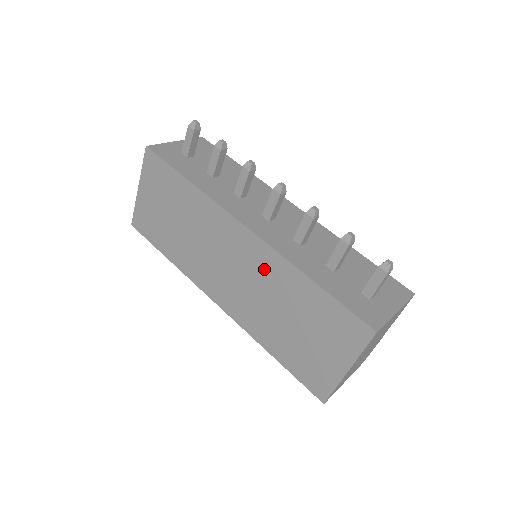
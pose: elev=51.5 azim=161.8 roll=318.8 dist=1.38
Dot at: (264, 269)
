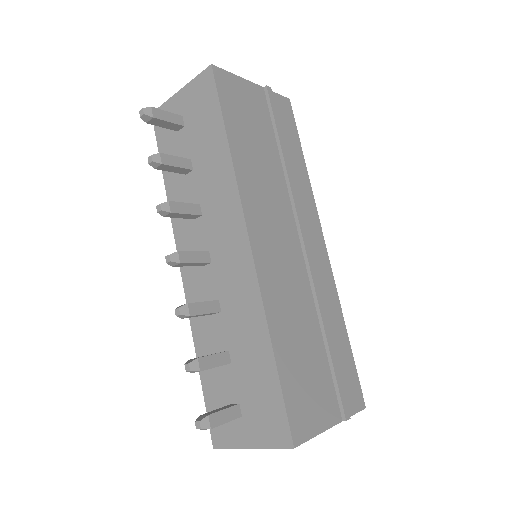
Dot at: occluded
